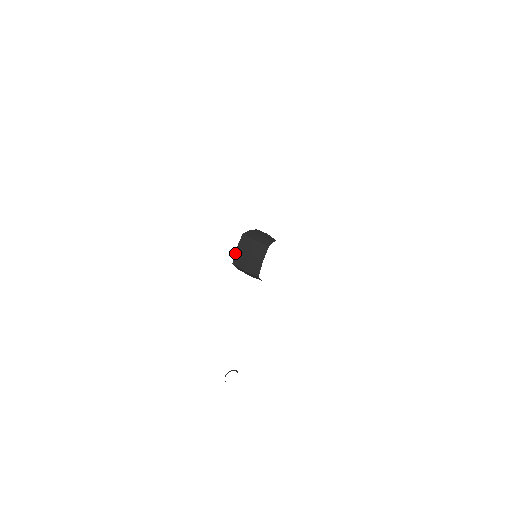
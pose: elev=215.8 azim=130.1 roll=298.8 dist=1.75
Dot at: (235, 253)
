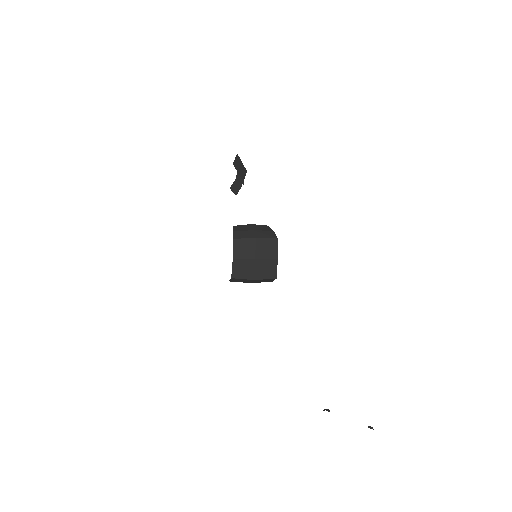
Dot at: (232, 264)
